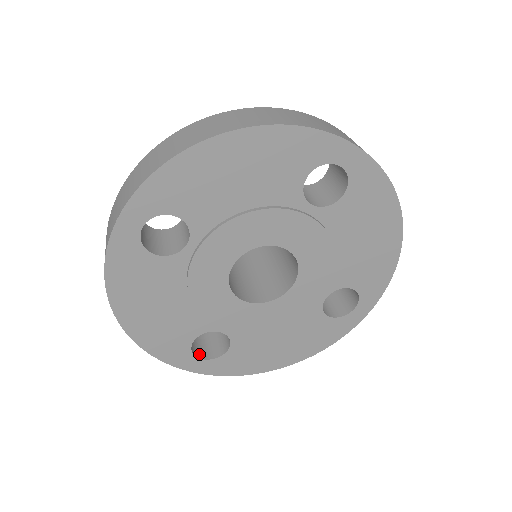
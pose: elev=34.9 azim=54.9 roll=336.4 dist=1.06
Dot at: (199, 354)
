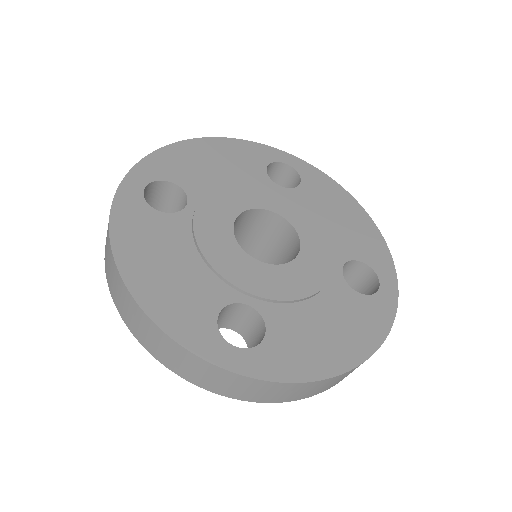
Dot at: (231, 349)
